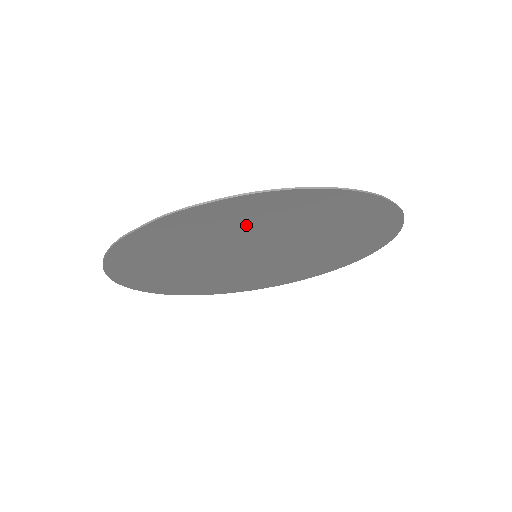
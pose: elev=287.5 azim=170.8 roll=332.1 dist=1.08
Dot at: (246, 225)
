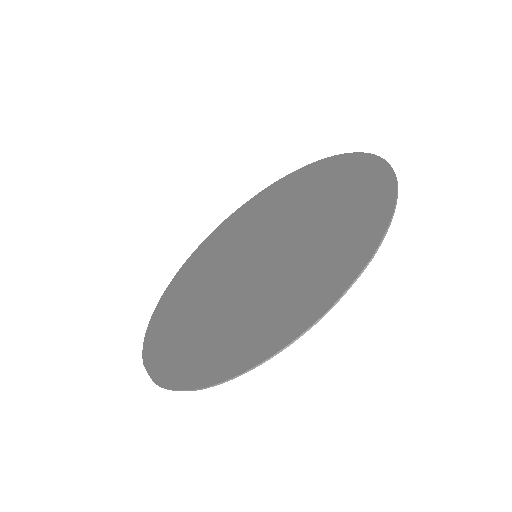
Dot at: (221, 330)
